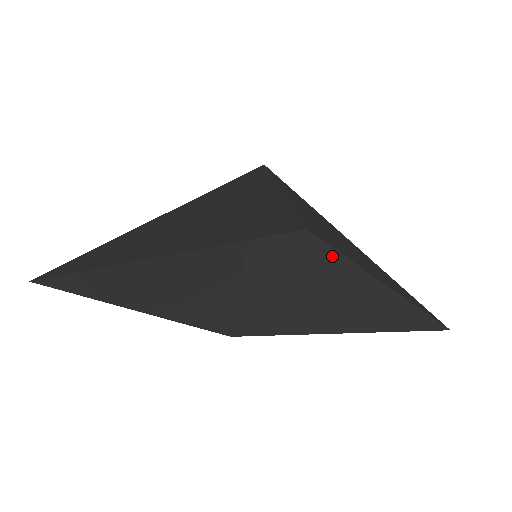
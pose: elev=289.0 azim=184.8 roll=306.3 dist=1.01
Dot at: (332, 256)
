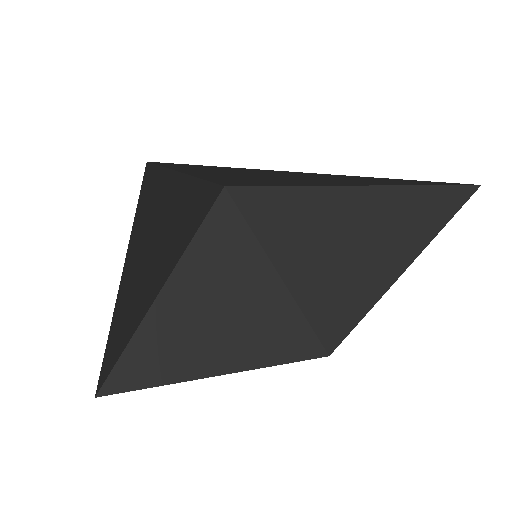
Dot at: (260, 286)
